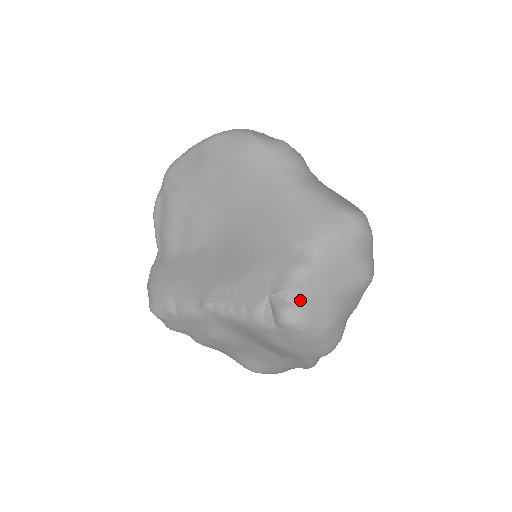
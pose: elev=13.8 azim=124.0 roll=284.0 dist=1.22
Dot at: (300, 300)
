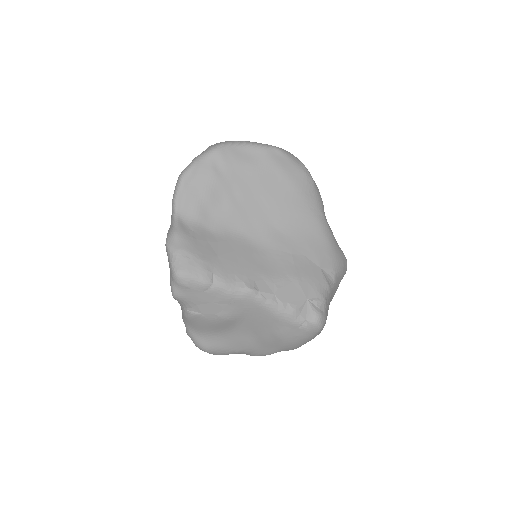
Dot at: (326, 310)
